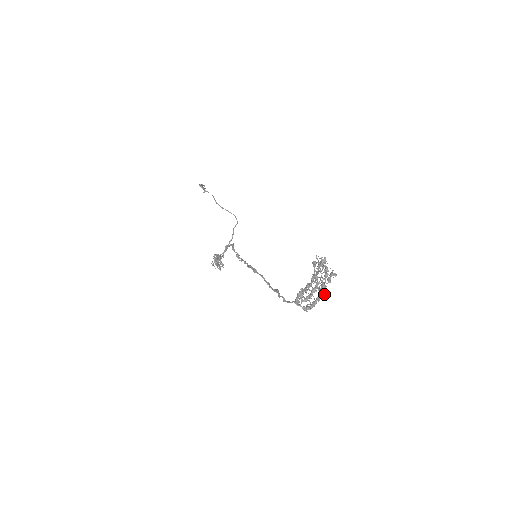
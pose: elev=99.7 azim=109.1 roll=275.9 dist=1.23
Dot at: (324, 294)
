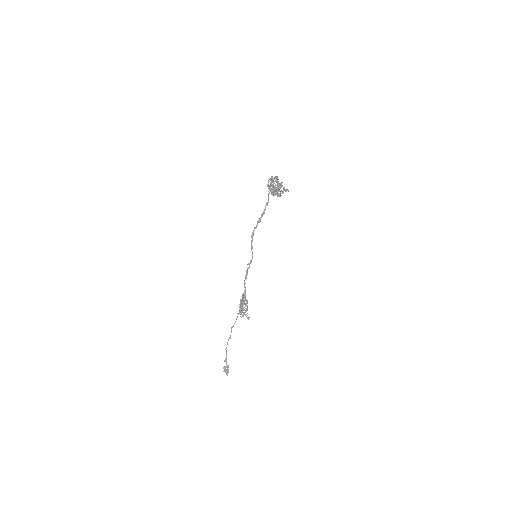
Dot at: (282, 182)
